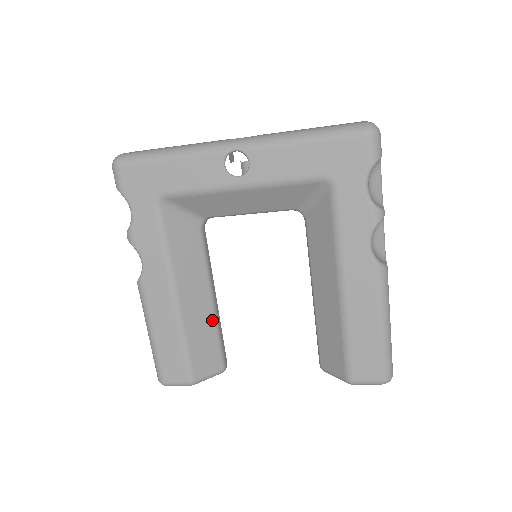
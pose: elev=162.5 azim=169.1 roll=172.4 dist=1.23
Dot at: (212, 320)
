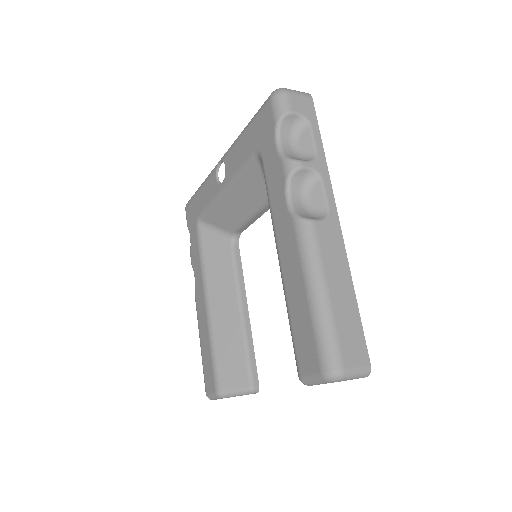
Dot at: (239, 330)
